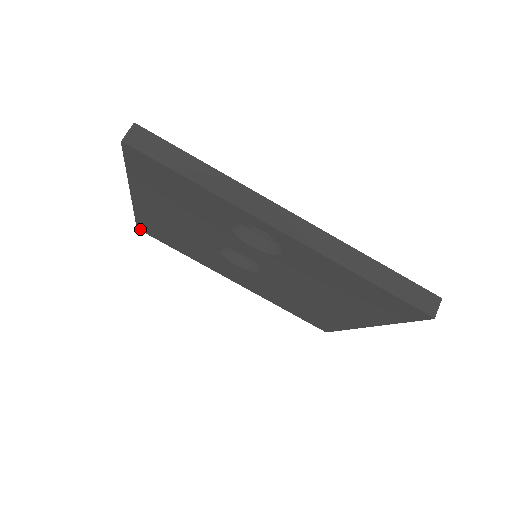
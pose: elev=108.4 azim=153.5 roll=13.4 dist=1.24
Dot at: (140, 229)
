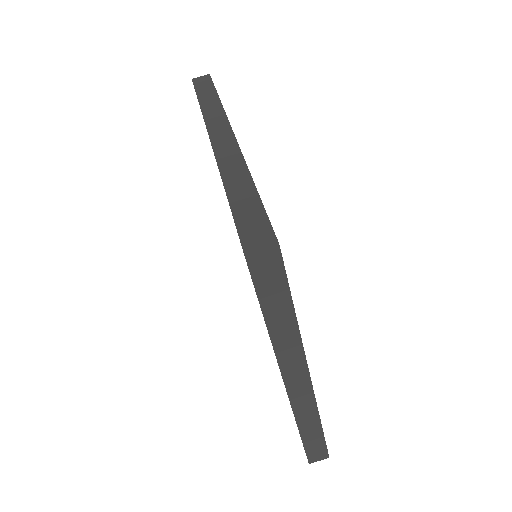
Dot at: occluded
